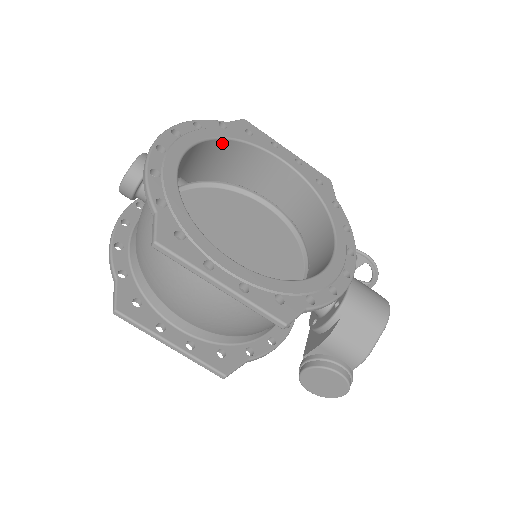
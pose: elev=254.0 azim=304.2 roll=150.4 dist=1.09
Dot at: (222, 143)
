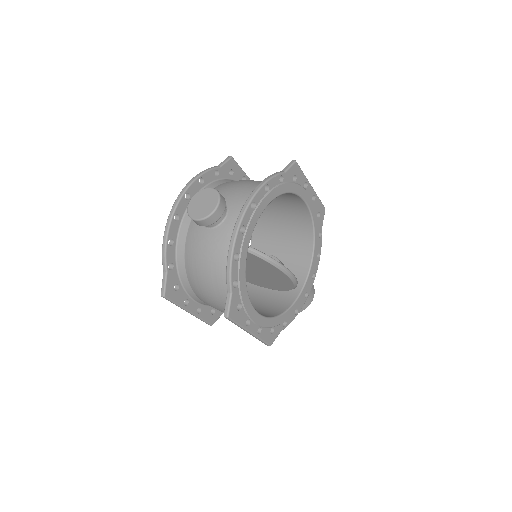
Dot at: occluded
